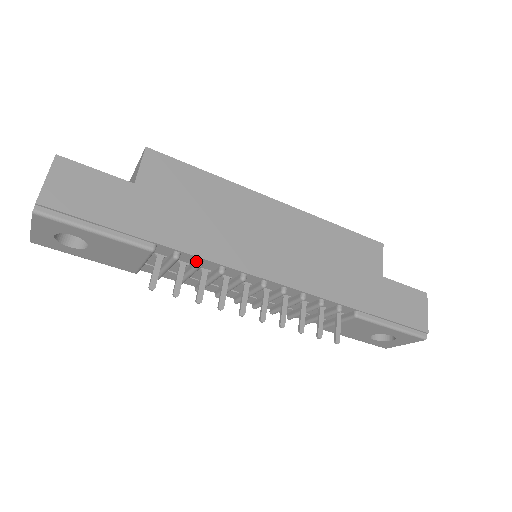
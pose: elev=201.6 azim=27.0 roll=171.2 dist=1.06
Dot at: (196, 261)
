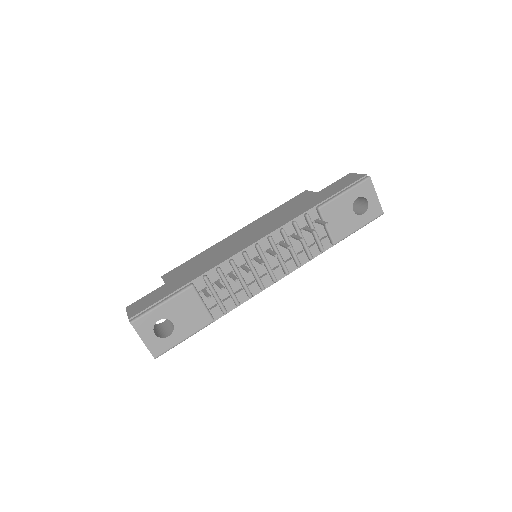
Dot at: (216, 271)
